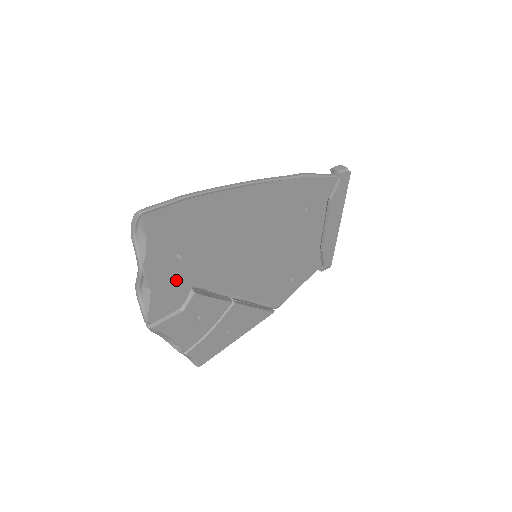
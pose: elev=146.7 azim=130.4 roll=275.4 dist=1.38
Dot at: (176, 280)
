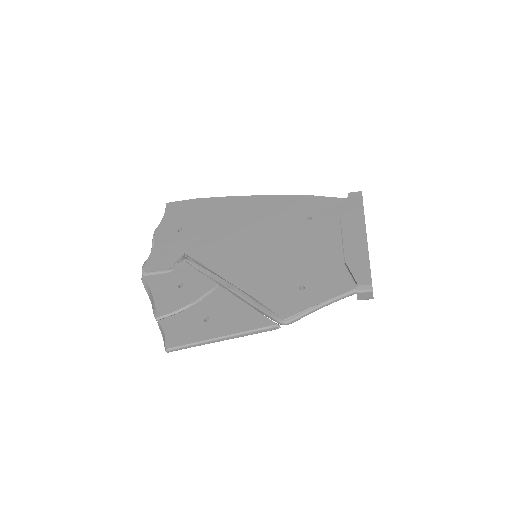
Dot at: (173, 246)
